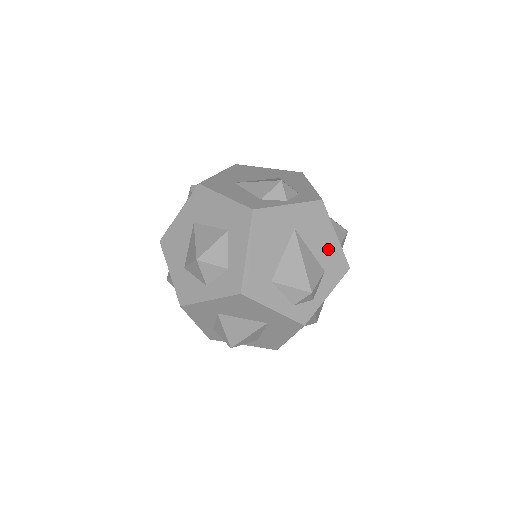
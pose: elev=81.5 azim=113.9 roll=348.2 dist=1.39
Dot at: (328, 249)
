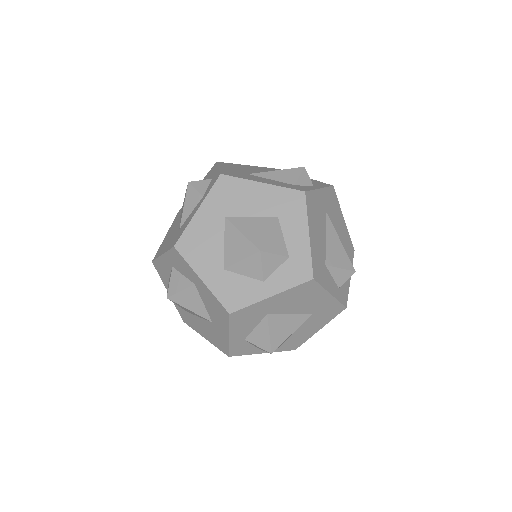
Dot at: (343, 233)
